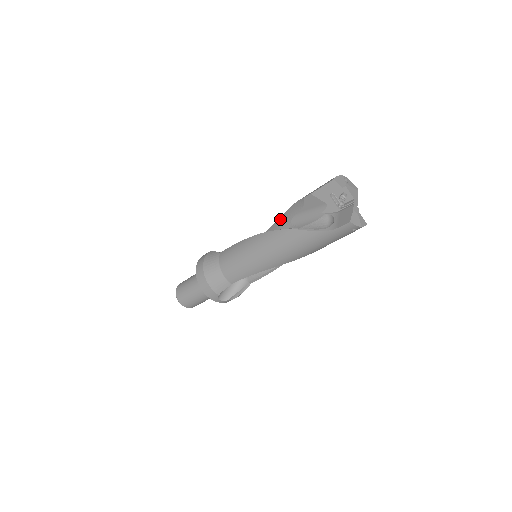
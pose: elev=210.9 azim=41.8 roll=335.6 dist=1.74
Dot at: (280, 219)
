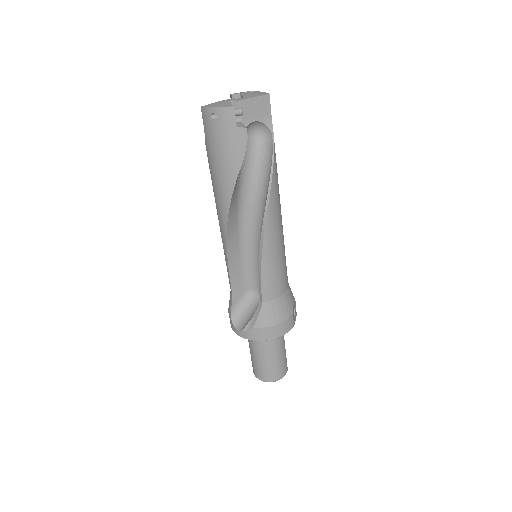
Dot at: occluded
